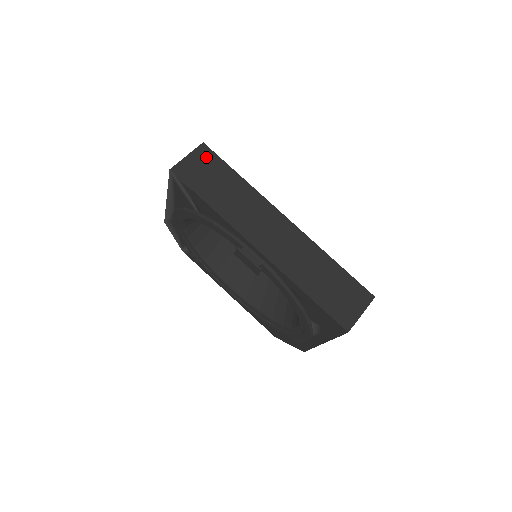
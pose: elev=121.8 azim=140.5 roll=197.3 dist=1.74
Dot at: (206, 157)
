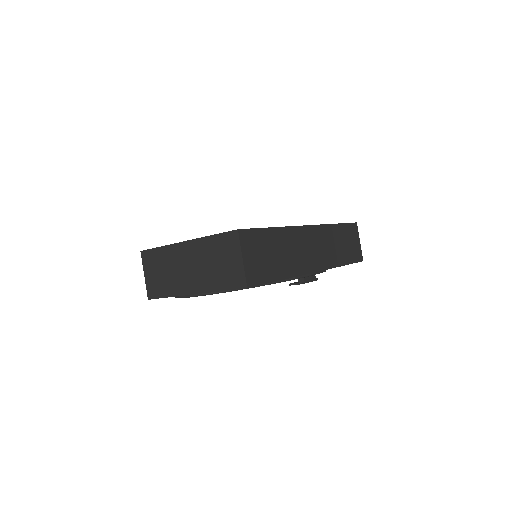
Dot at: (250, 241)
